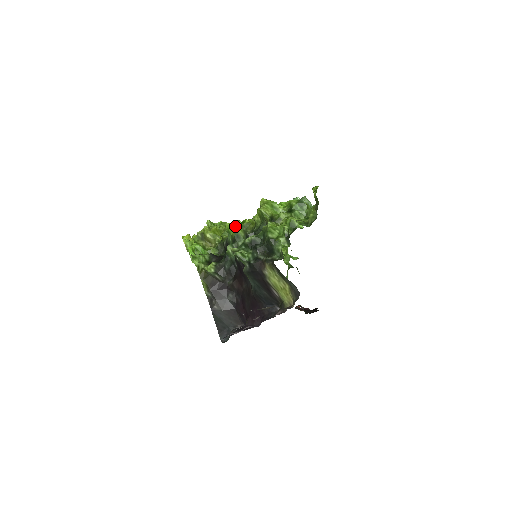
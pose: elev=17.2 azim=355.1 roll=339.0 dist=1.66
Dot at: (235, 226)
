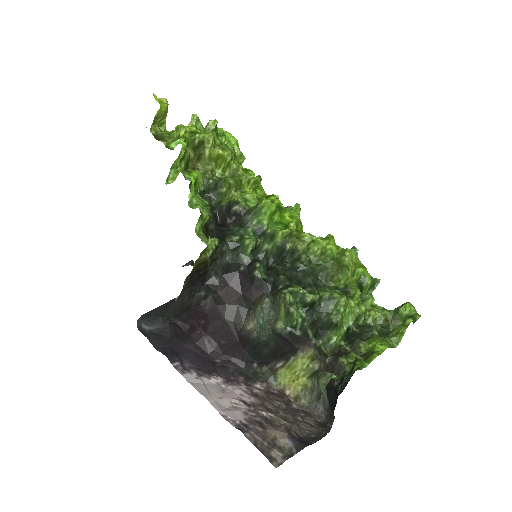
Dot at: (274, 212)
